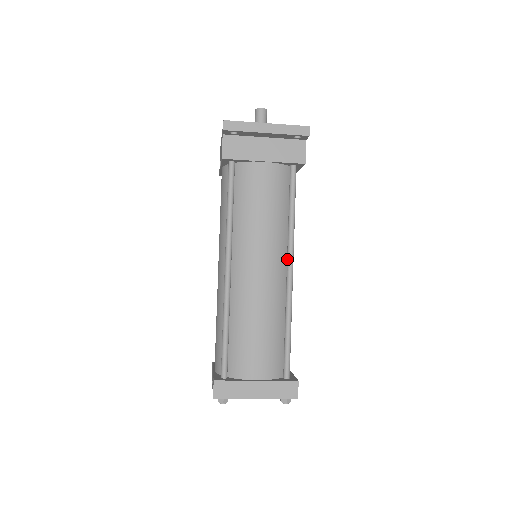
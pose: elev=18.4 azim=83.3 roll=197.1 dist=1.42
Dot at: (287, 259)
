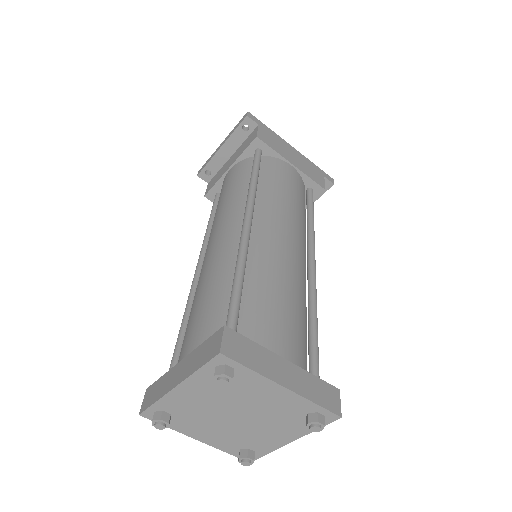
Dot at: occluded
